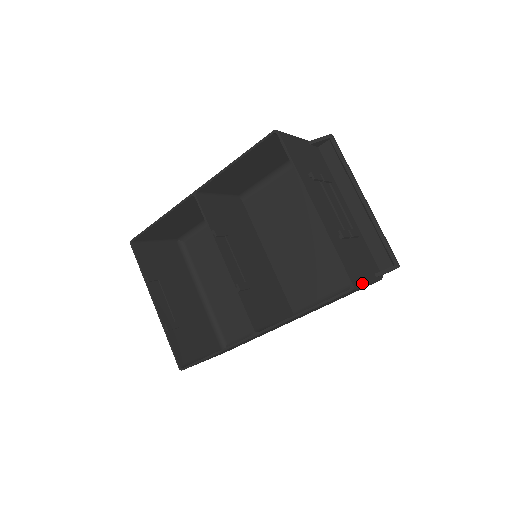
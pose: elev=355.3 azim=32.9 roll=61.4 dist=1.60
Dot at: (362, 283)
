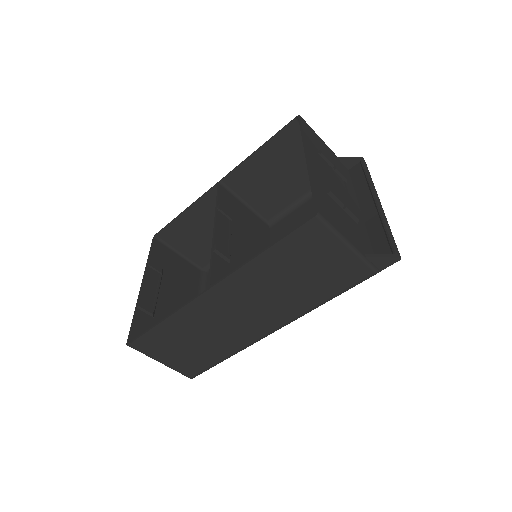
Dot at: (335, 229)
